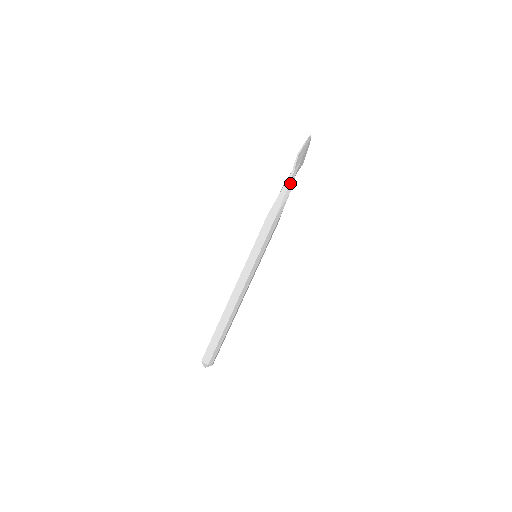
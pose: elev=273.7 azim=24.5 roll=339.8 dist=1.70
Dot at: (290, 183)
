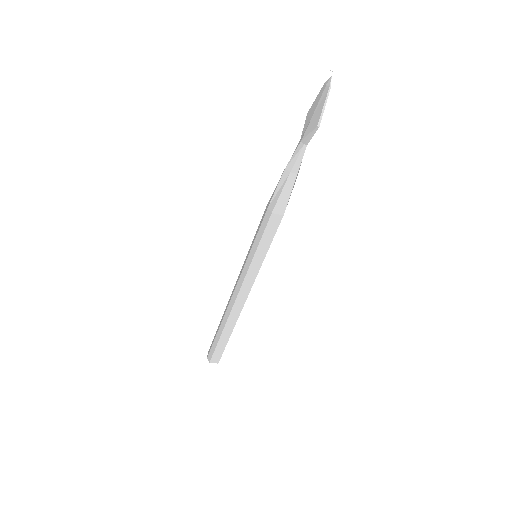
Dot at: (300, 163)
